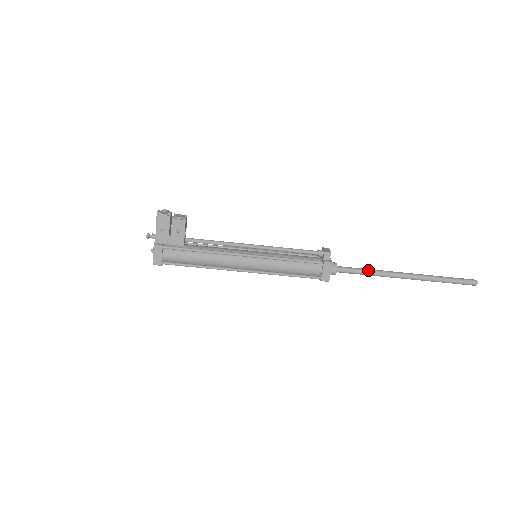
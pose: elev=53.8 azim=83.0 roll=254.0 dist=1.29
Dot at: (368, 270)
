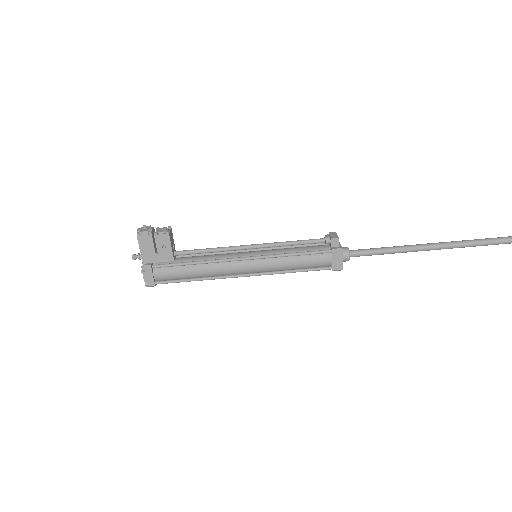
Dot at: (386, 249)
